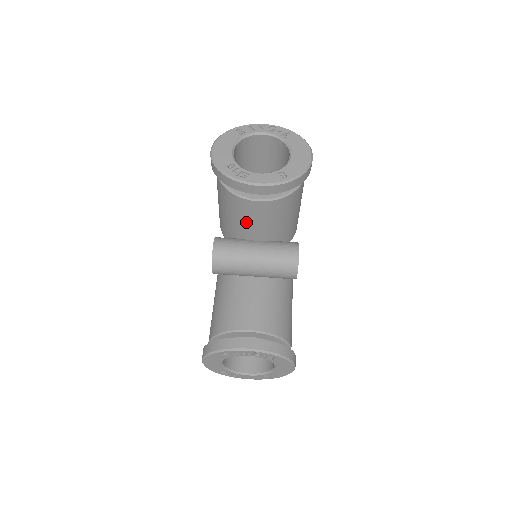
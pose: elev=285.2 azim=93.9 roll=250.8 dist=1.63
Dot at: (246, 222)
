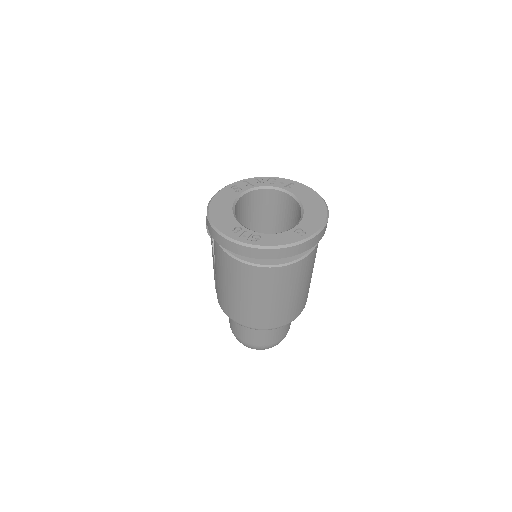
Dot at: occluded
